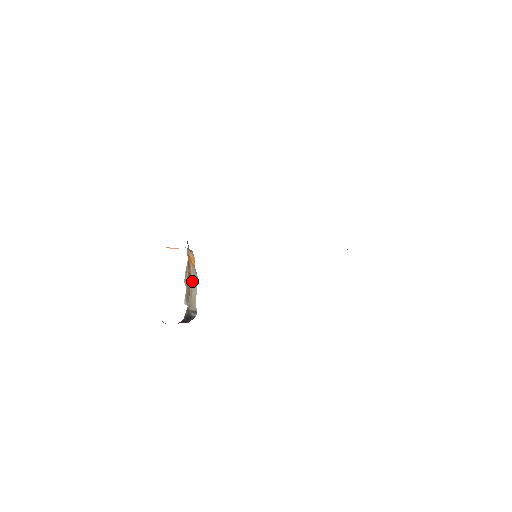
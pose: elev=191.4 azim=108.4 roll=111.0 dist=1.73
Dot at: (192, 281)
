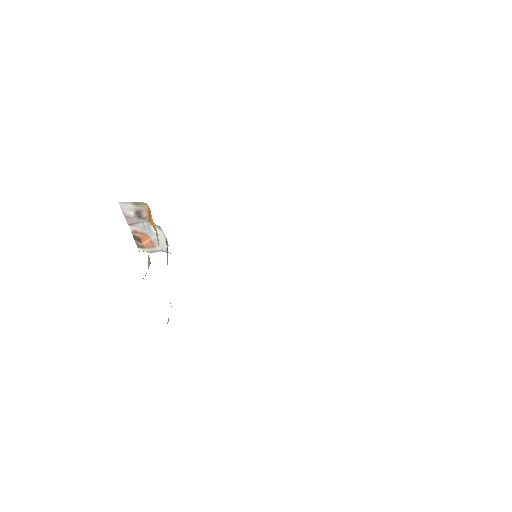
Dot at: occluded
